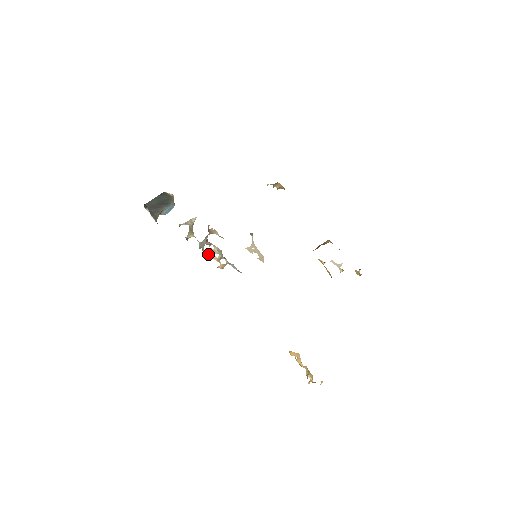
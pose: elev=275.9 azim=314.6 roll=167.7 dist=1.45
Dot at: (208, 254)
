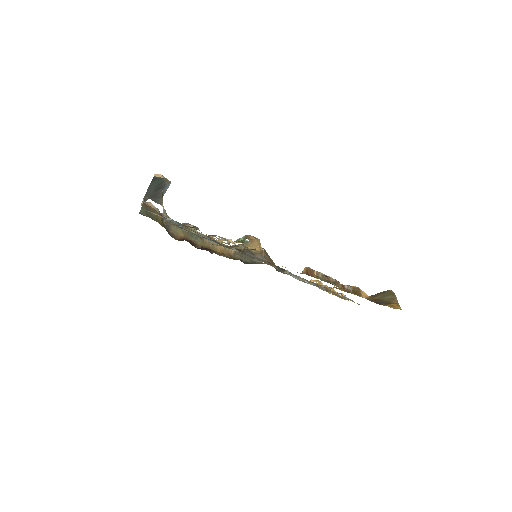
Dot at: occluded
